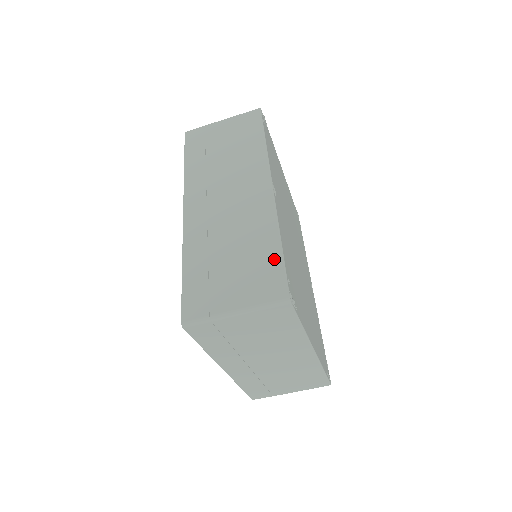
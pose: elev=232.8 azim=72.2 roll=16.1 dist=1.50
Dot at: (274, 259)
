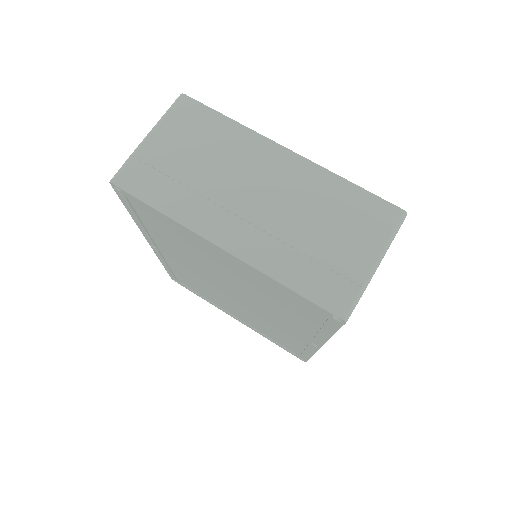
Dot at: occluded
